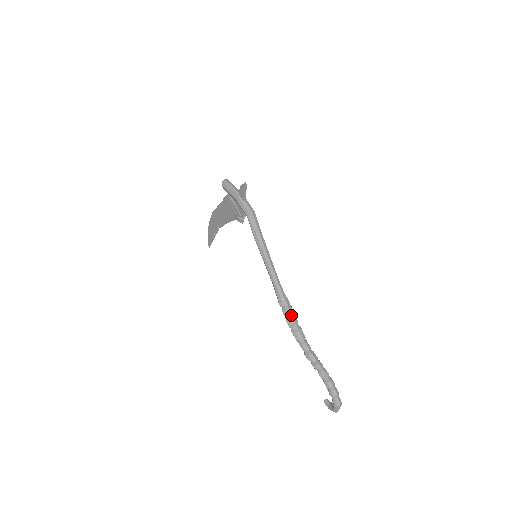
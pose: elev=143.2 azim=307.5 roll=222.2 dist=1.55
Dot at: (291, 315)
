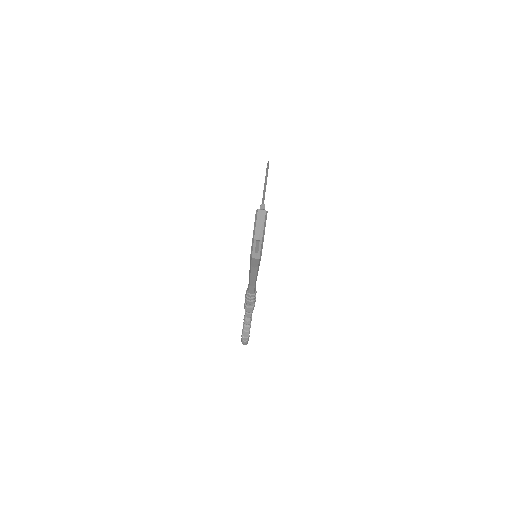
Dot at: (250, 300)
